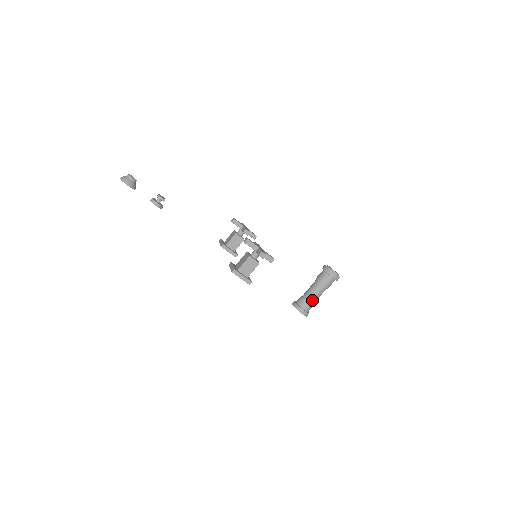
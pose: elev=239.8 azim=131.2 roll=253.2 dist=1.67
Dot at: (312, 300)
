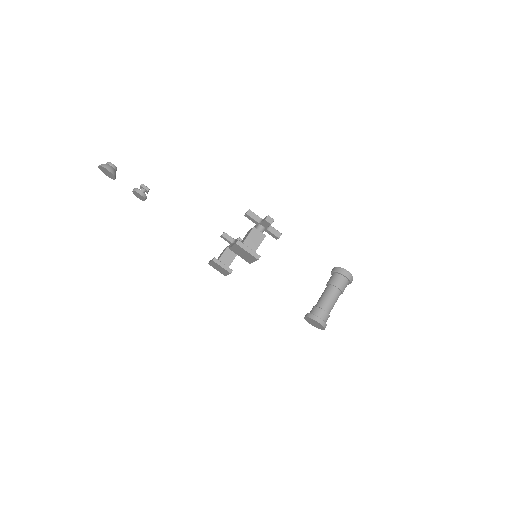
Dot at: (328, 306)
